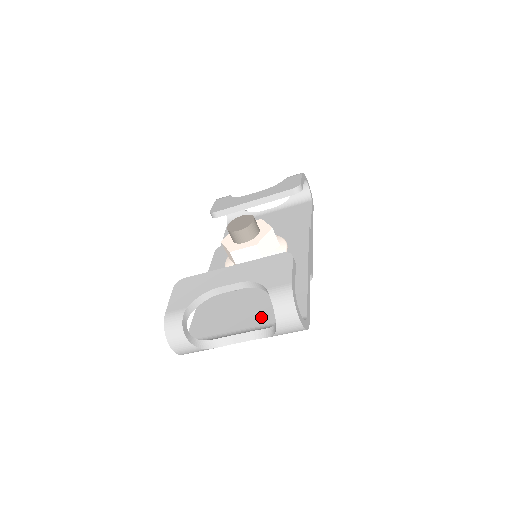
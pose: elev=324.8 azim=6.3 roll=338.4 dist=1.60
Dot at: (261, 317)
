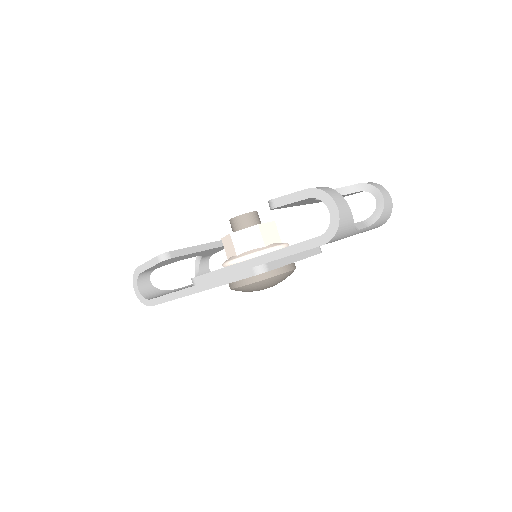
Dot at: occluded
